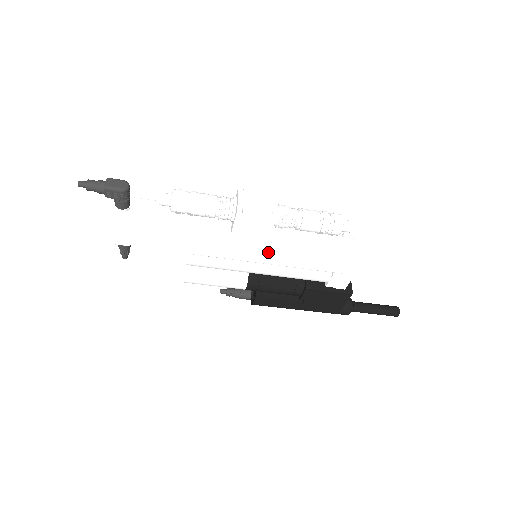
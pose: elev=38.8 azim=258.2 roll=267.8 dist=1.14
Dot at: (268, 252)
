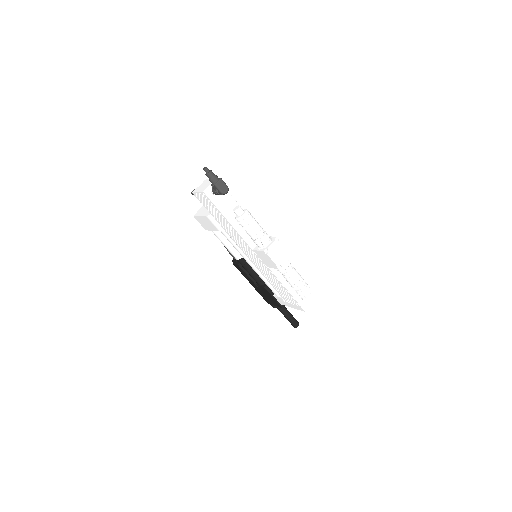
Dot at: (262, 267)
